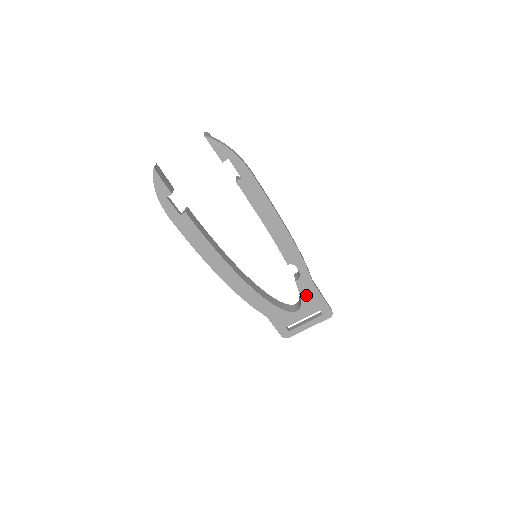
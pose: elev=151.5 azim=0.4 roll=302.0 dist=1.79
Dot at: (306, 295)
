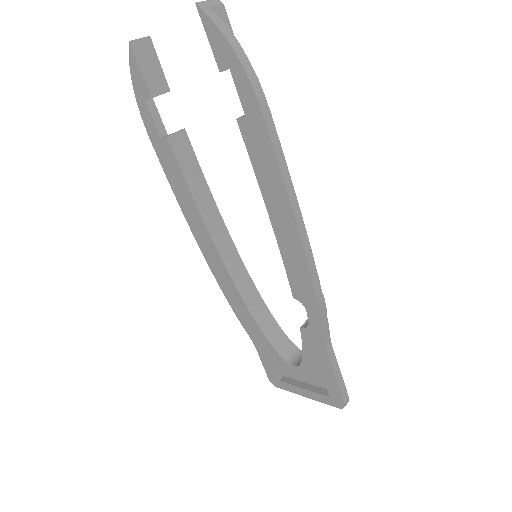
Dot at: (312, 356)
